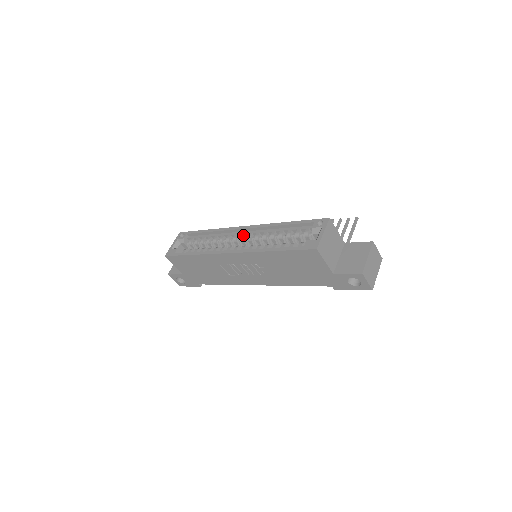
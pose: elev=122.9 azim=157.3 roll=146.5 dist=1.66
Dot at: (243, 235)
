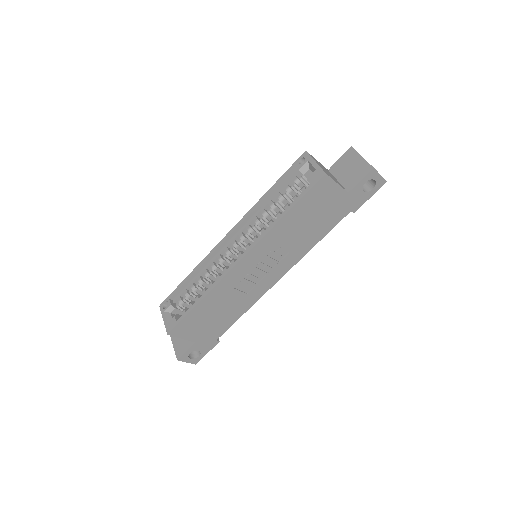
Dot at: (234, 241)
